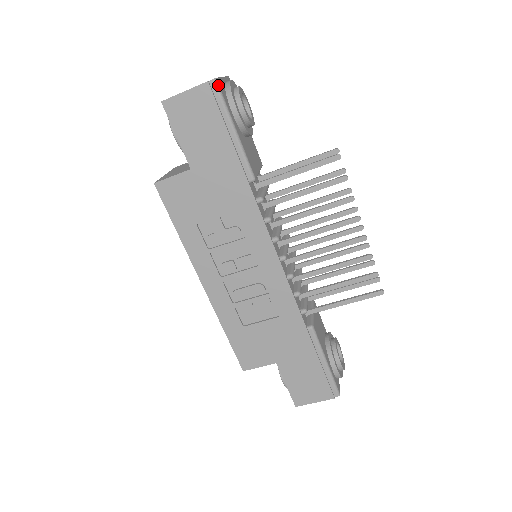
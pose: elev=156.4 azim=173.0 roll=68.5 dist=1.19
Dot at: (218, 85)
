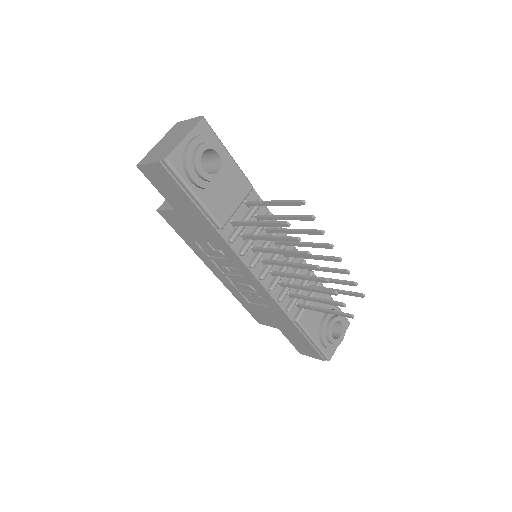
Dot at: (169, 163)
